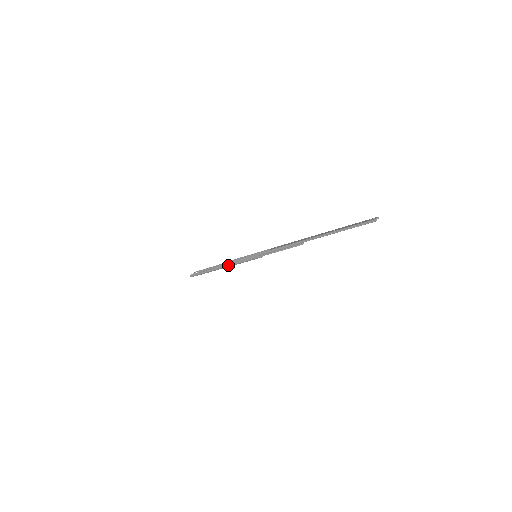
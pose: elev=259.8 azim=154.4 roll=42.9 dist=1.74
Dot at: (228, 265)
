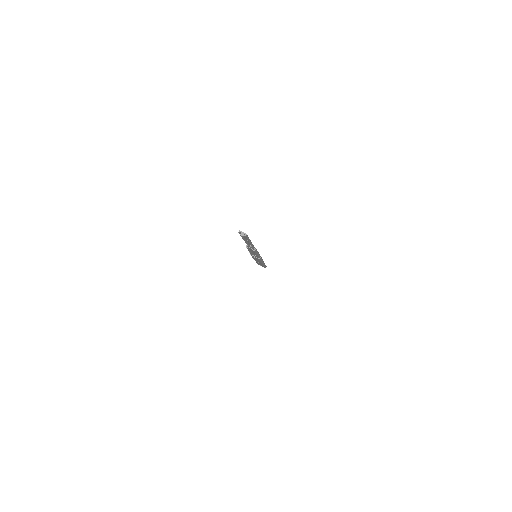
Dot at: occluded
